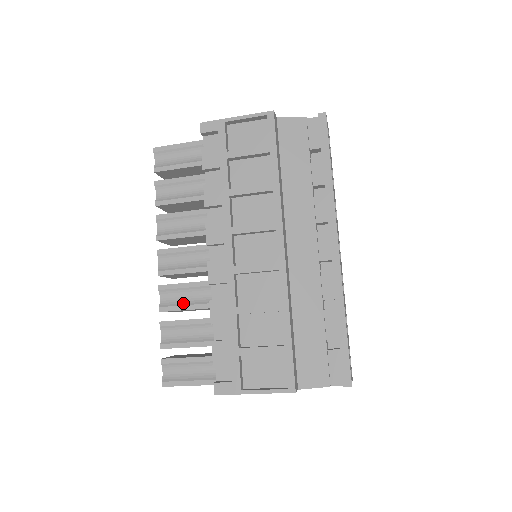
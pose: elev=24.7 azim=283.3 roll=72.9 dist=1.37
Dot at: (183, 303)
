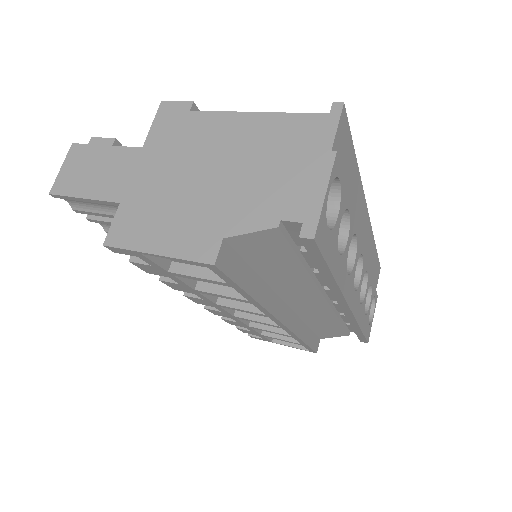
Dot at: occluded
